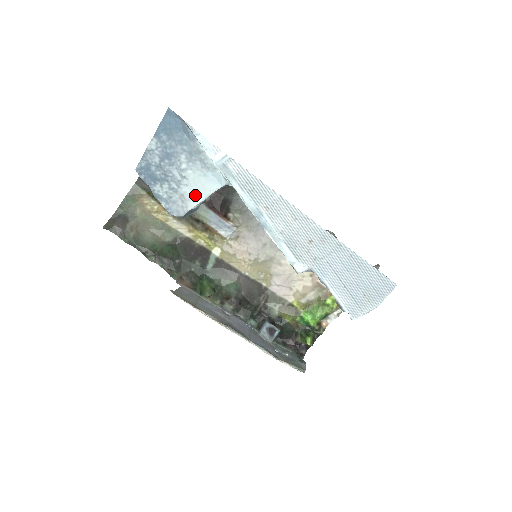
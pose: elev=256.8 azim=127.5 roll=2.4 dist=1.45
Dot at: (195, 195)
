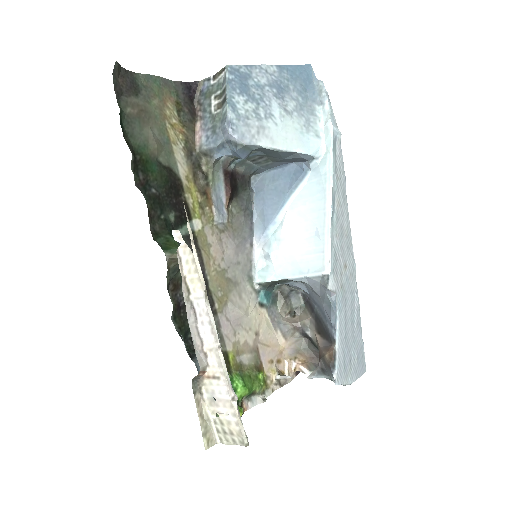
Dot at: (278, 139)
